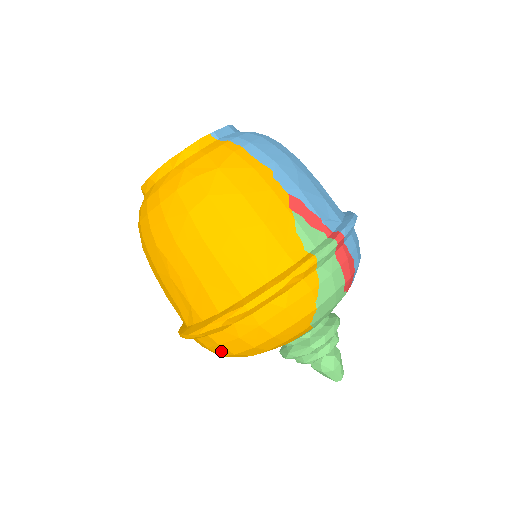
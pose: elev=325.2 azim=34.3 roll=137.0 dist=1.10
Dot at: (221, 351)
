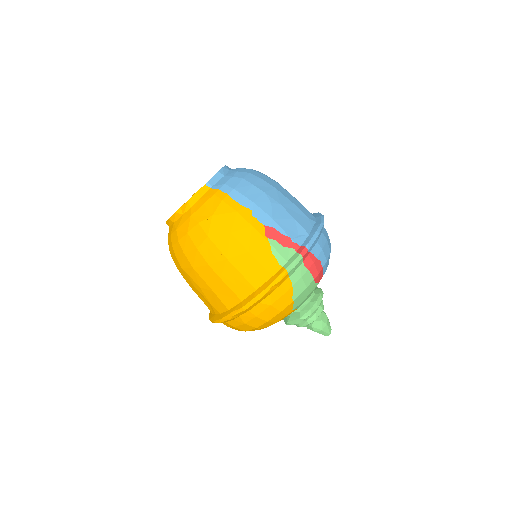
Dot at: (237, 329)
